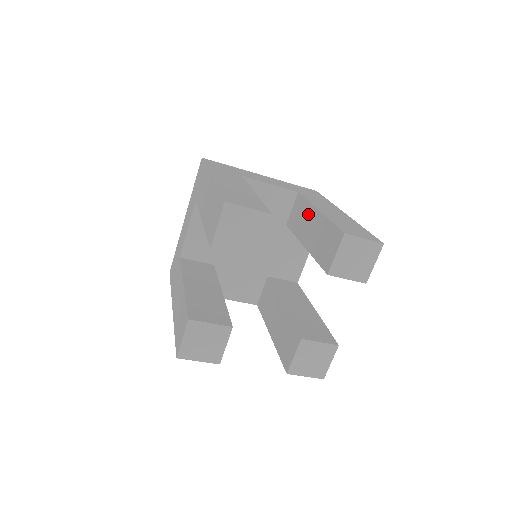
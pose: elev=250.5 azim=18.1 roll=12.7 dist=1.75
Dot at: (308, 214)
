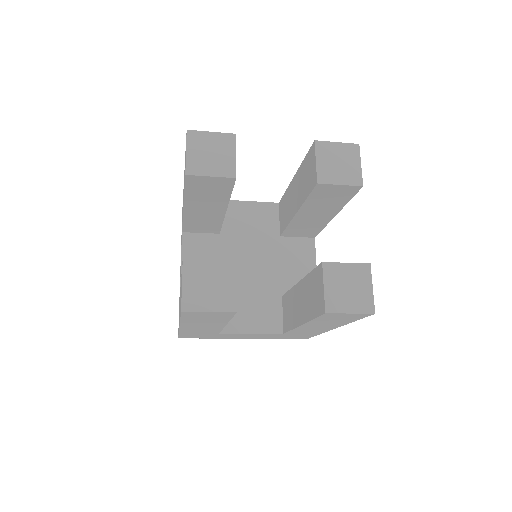
Dot at: (289, 193)
